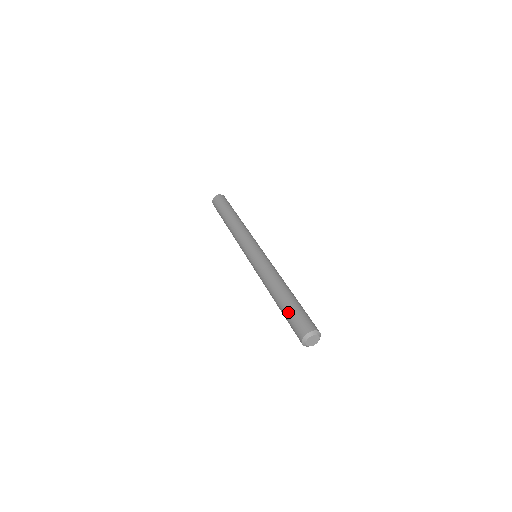
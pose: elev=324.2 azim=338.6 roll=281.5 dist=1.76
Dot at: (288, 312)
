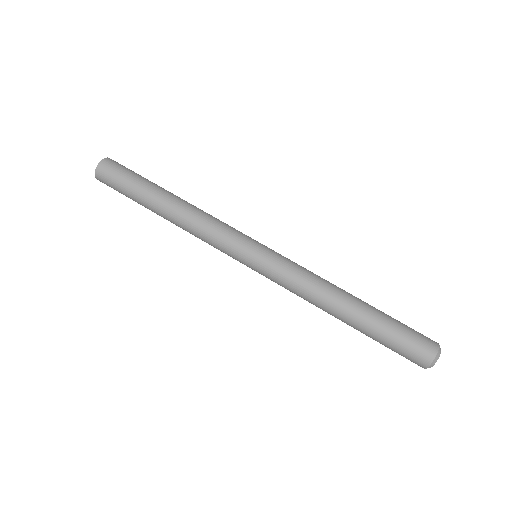
Dot at: occluded
